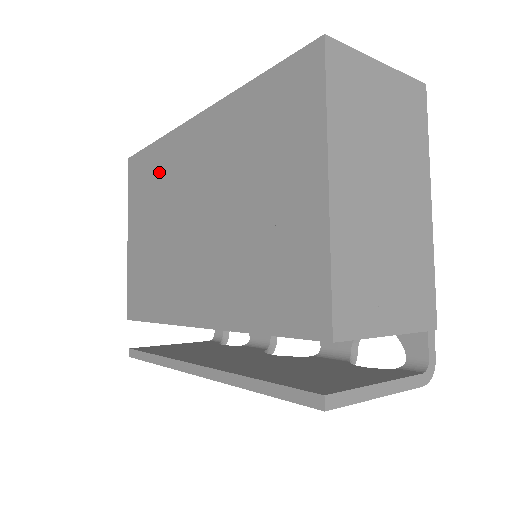
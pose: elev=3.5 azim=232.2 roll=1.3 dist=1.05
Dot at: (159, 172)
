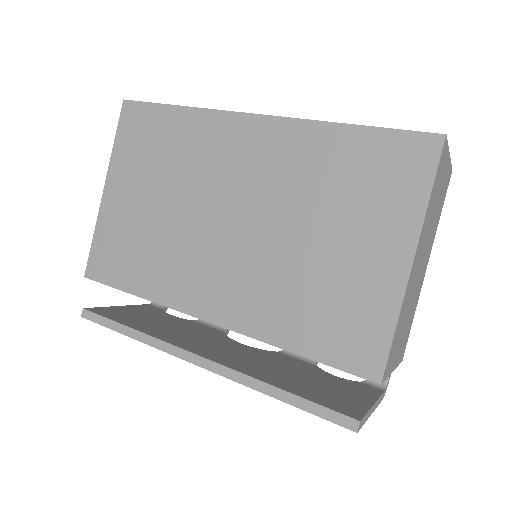
Dot at: (180, 143)
